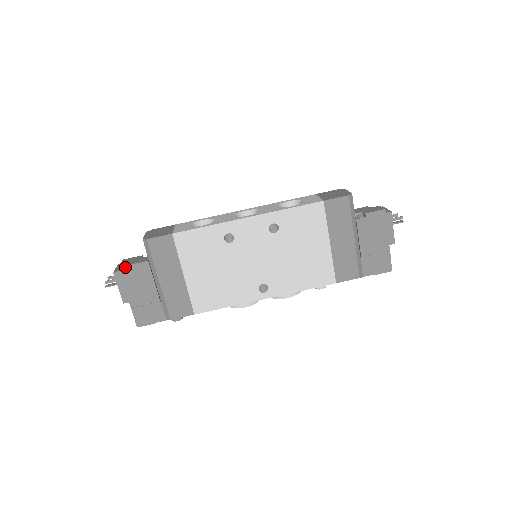
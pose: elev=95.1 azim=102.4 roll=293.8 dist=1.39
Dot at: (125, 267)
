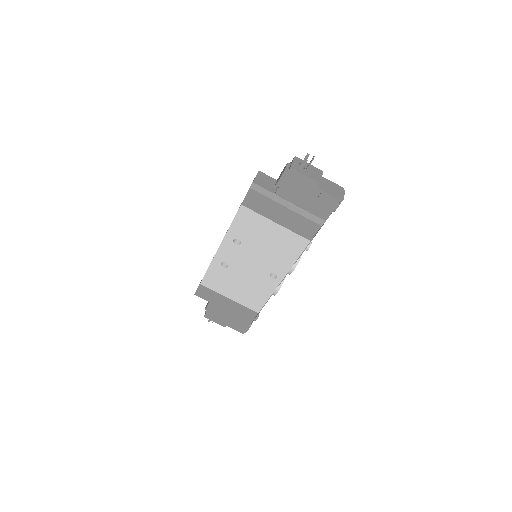
Dot at: (206, 311)
